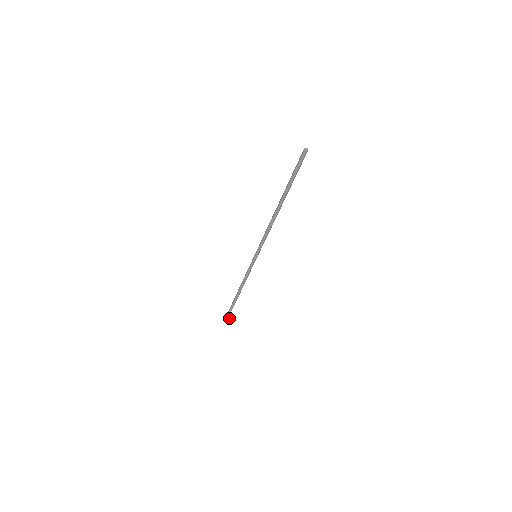
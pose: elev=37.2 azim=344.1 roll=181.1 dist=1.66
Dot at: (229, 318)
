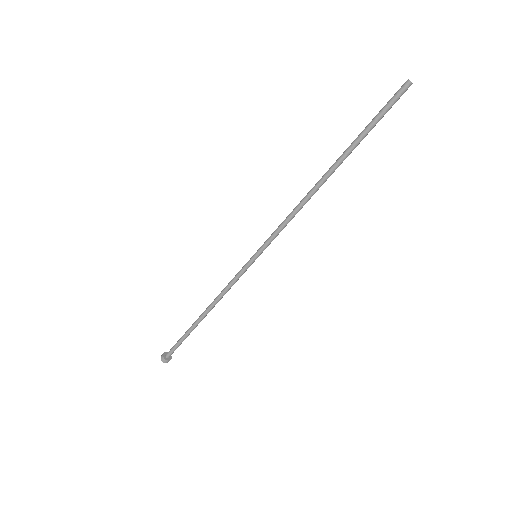
Dot at: (165, 360)
